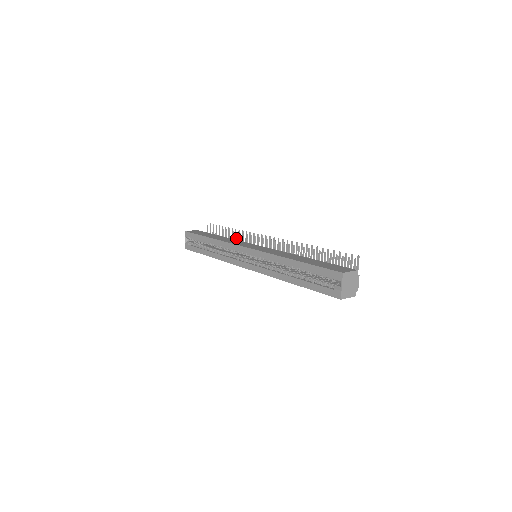
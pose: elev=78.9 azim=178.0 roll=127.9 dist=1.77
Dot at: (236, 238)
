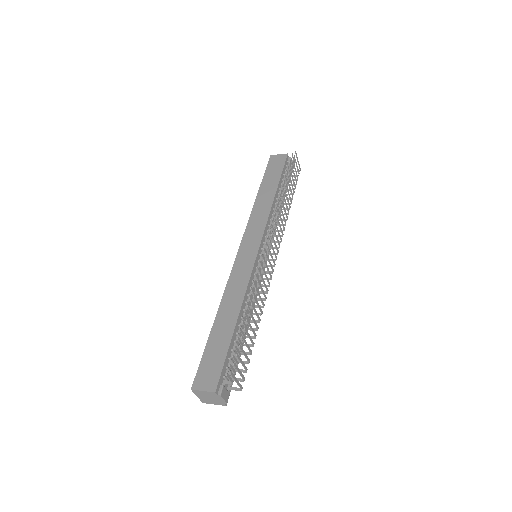
Dot at: occluded
